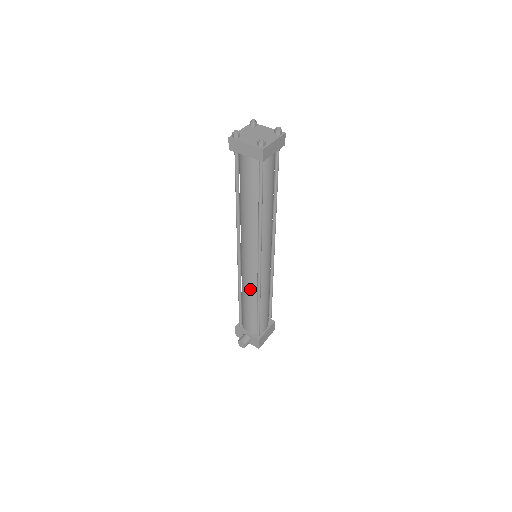
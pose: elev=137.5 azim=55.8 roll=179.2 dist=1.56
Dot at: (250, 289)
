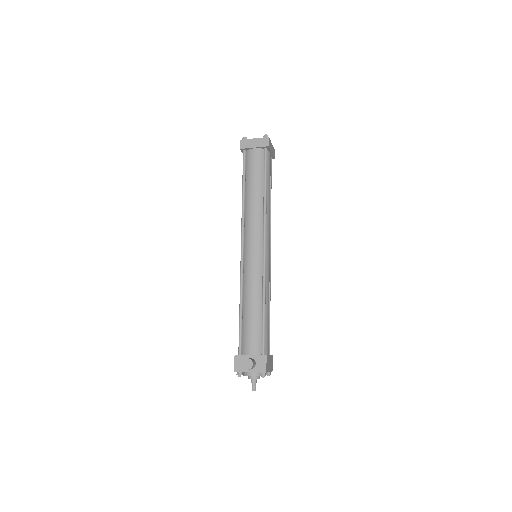
Dot at: (255, 284)
